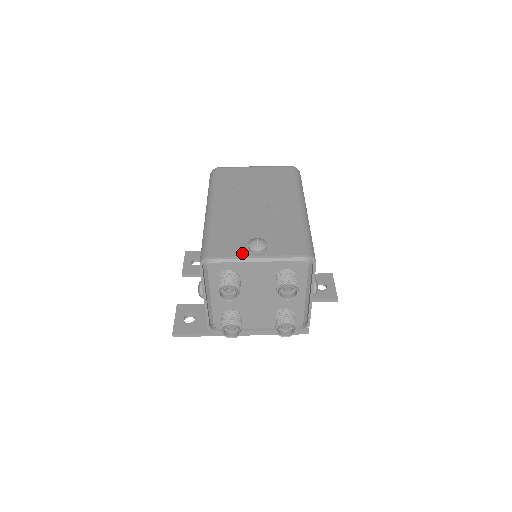
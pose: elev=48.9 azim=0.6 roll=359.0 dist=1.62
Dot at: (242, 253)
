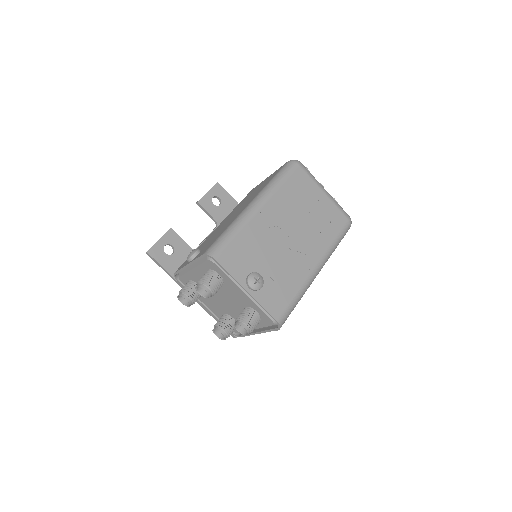
Dot at: (239, 278)
